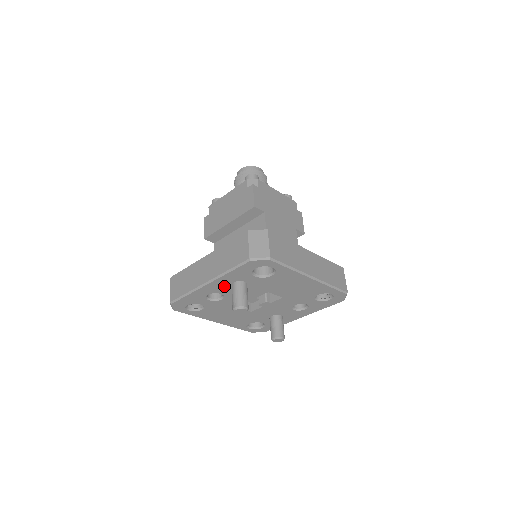
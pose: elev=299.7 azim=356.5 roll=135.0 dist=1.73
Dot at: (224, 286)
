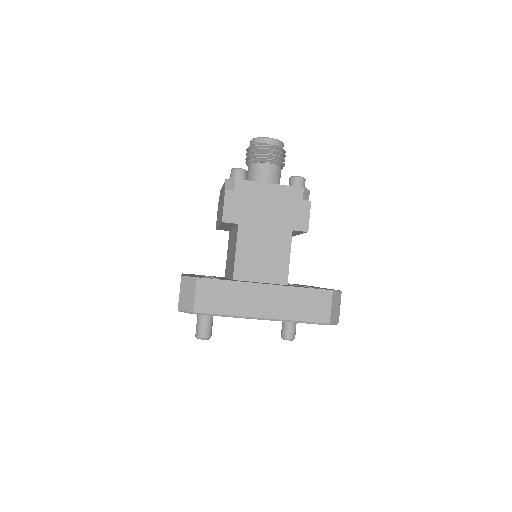
Dot at: occluded
